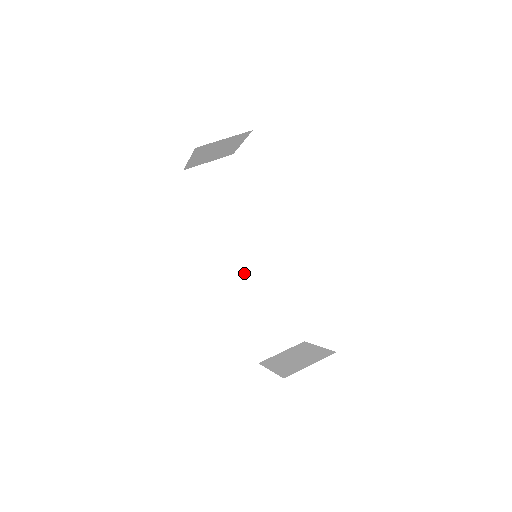
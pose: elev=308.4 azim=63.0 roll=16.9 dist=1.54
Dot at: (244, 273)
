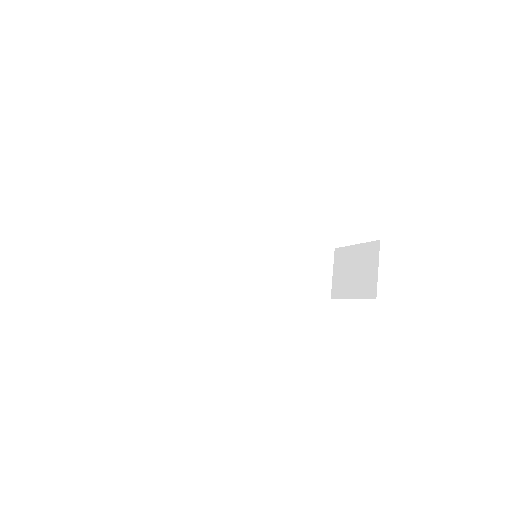
Dot at: (253, 269)
